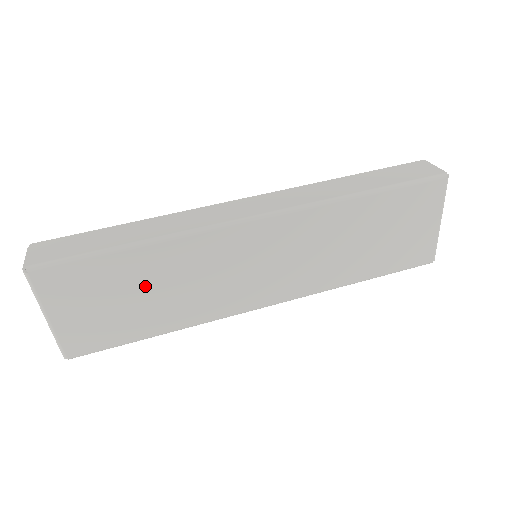
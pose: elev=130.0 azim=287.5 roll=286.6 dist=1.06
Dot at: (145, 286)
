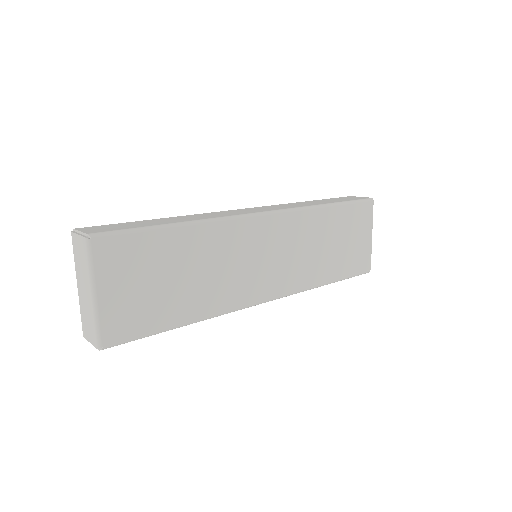
Dot at: (182, 267)
